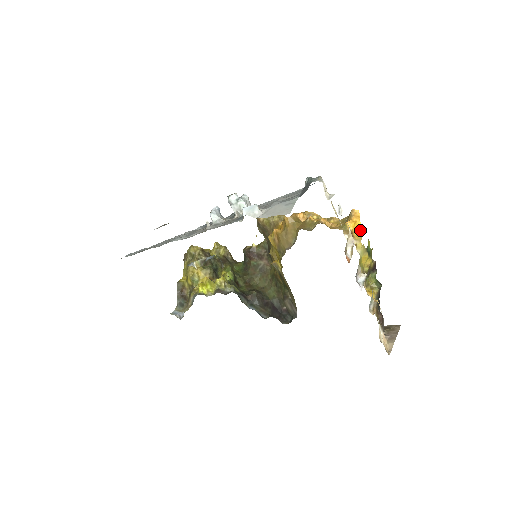
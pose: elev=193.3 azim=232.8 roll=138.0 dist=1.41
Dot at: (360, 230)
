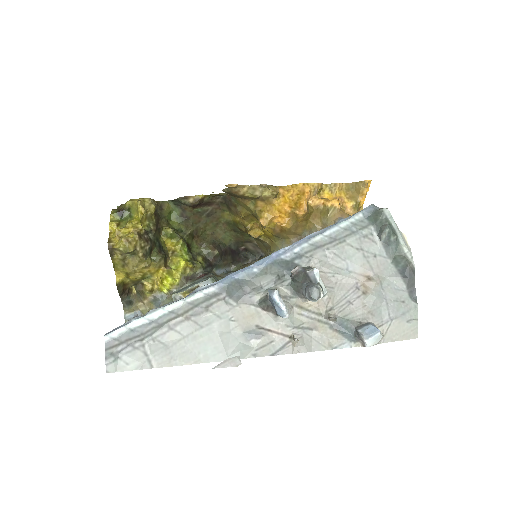
Dot at: occluded
